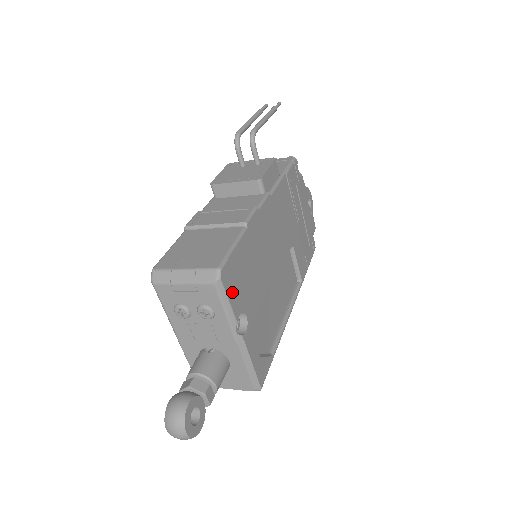
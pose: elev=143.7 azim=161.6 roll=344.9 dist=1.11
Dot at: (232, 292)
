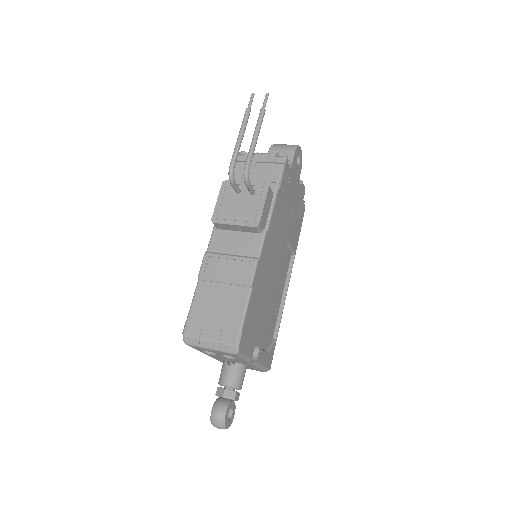
Dot at: (247, 347)
